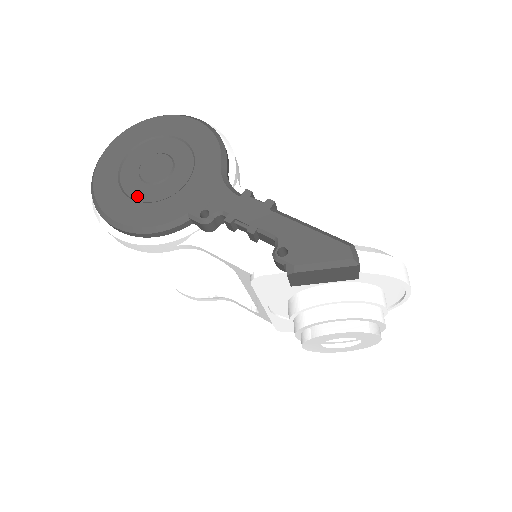
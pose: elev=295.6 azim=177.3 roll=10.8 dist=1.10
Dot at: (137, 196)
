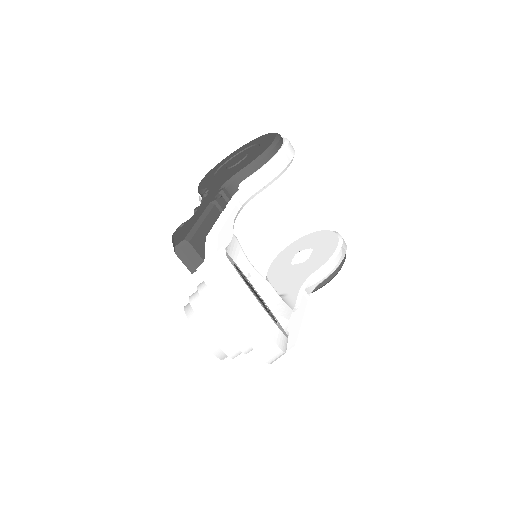
Dot at: (218, 171)
